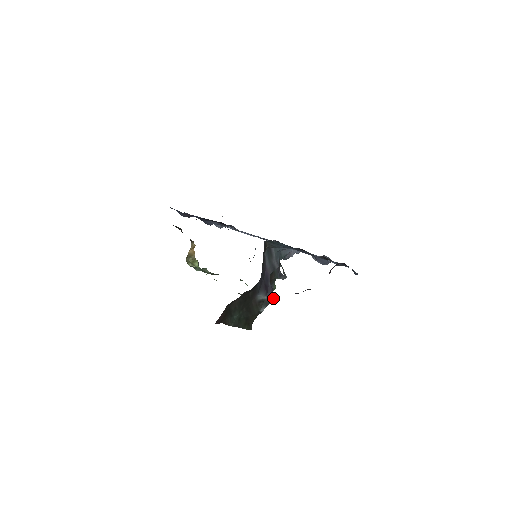
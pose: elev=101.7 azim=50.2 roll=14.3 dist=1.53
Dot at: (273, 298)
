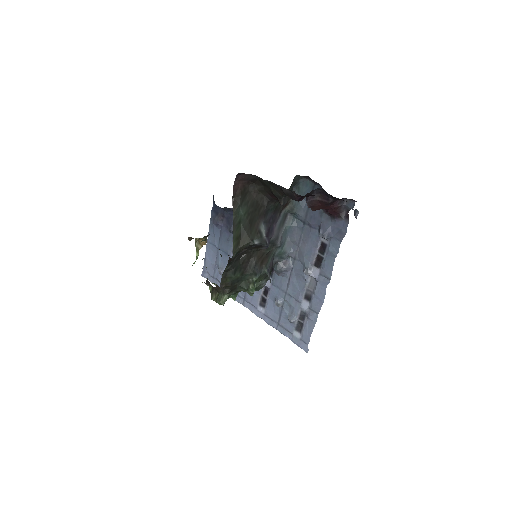
Dot at: (268, 244)
